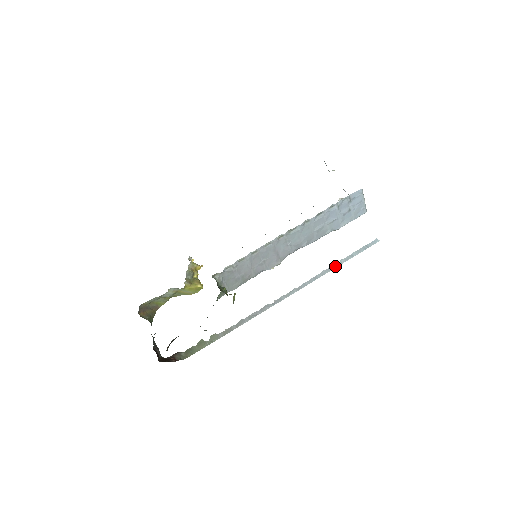
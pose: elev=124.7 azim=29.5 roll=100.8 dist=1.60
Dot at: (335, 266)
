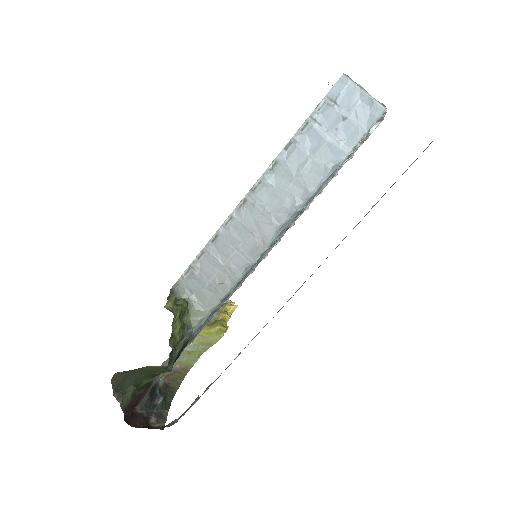
Dot at: occluded
